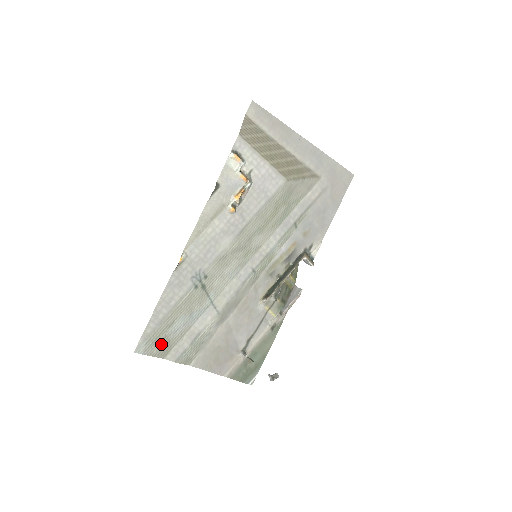
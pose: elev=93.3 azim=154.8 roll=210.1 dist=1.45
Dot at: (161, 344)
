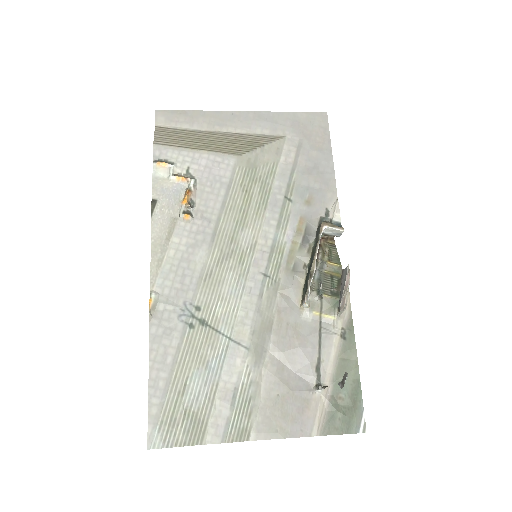
Dot at: (185, 423)
